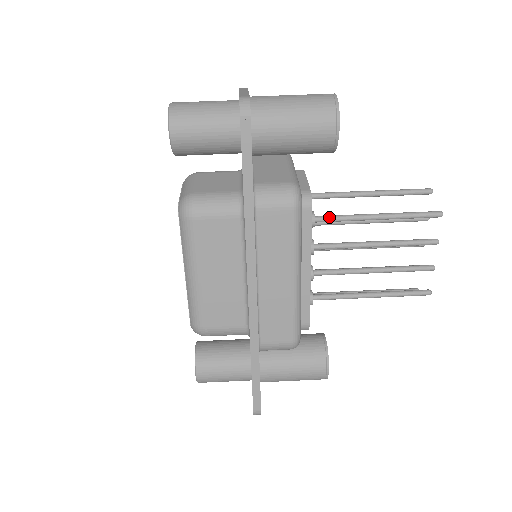
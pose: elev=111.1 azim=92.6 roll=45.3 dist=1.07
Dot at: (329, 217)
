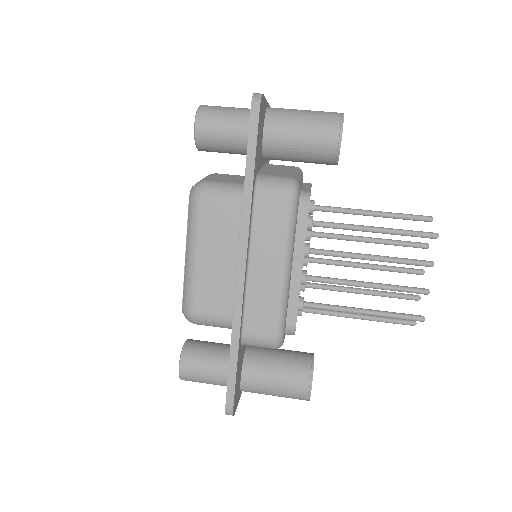
Dot at: (327, 222)
